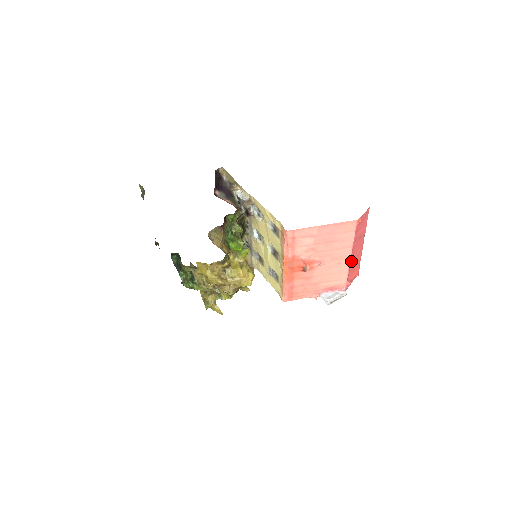
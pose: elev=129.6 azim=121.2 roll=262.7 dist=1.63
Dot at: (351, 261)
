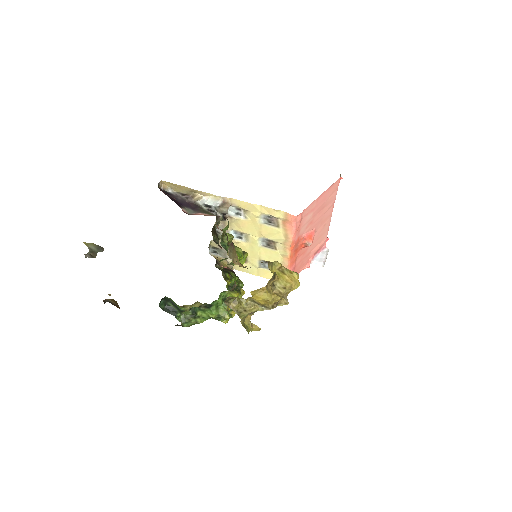
Dot at: (330, 218)
